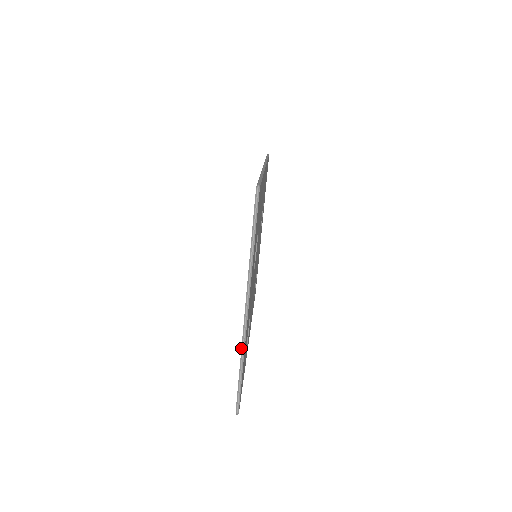
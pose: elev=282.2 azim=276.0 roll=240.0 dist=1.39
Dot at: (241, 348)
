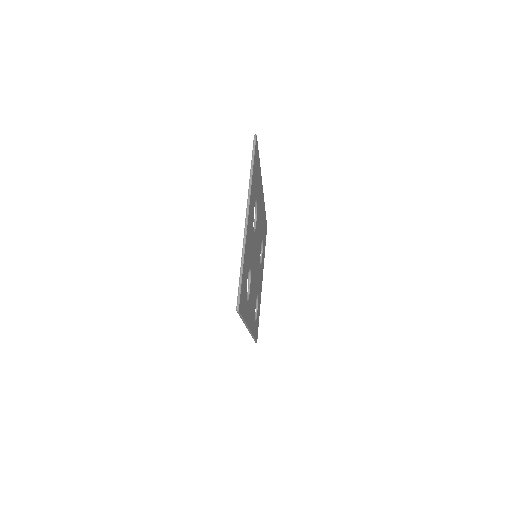
Dot at: occluded
